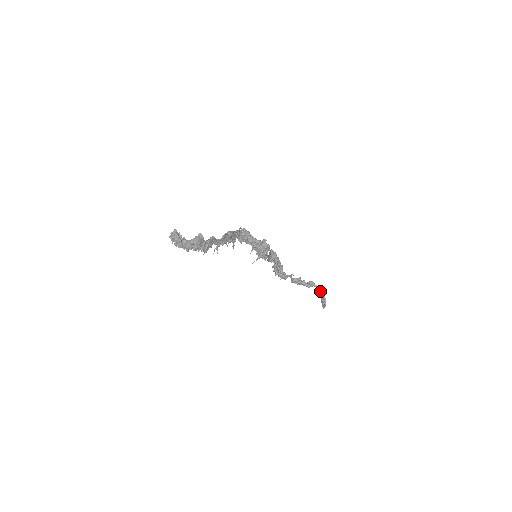
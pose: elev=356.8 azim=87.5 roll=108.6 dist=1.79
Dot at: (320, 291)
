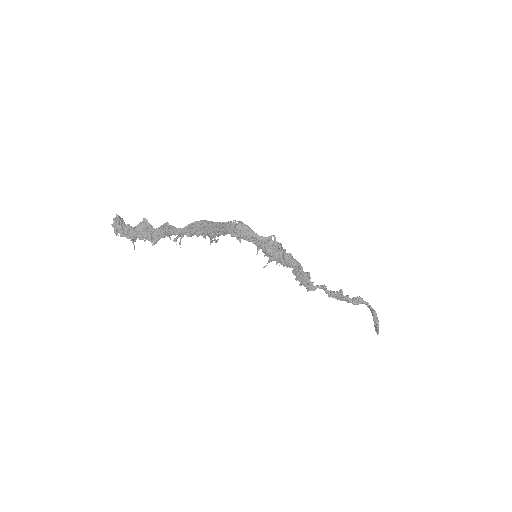
Dot at: (371, 310)
